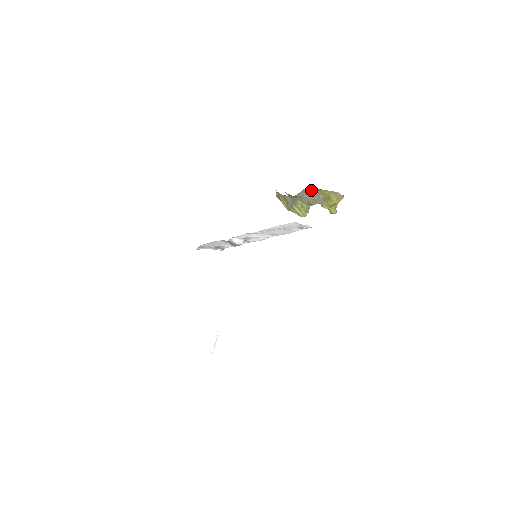
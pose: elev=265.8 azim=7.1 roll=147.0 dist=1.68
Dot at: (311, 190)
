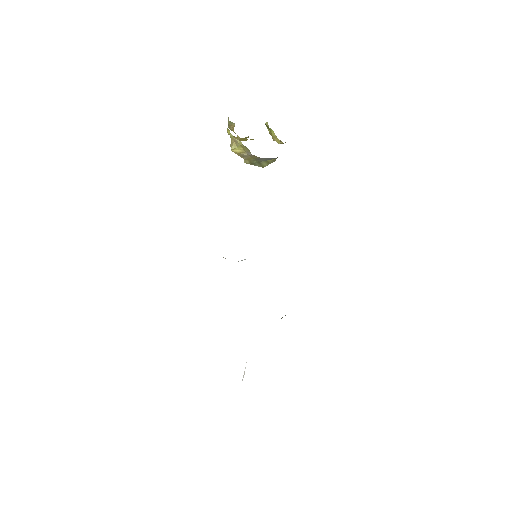
Dot at: occluded
